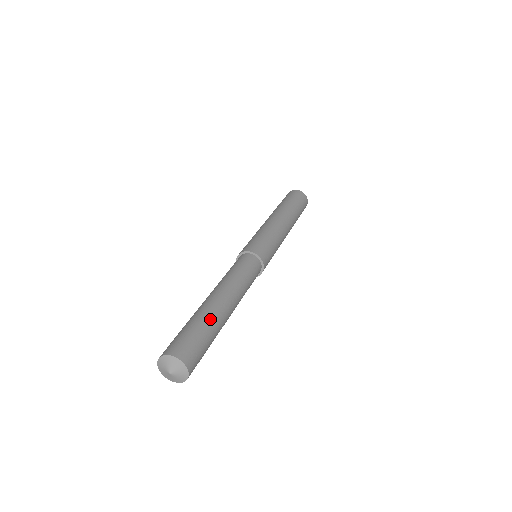
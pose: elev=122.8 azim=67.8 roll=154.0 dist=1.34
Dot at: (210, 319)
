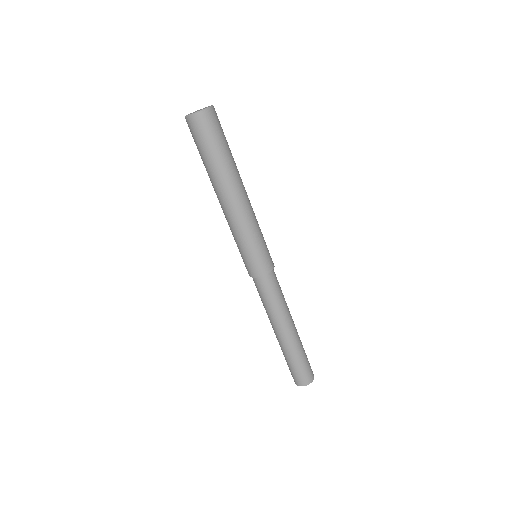
Dot at: (297, 352)
